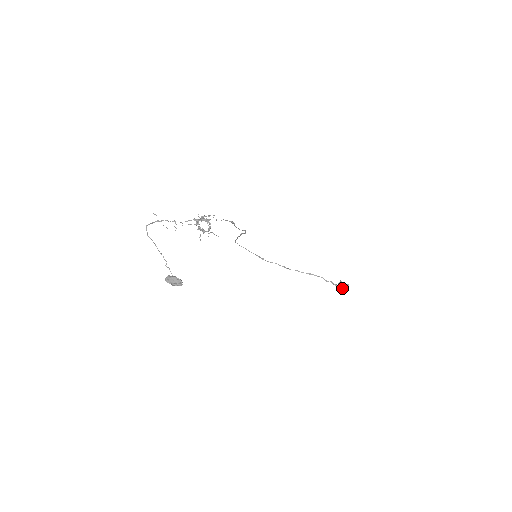
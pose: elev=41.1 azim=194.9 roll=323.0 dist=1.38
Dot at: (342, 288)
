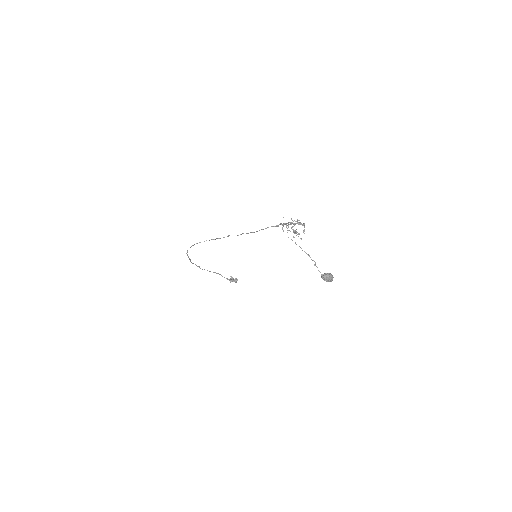
Dot at: (236, 282)
